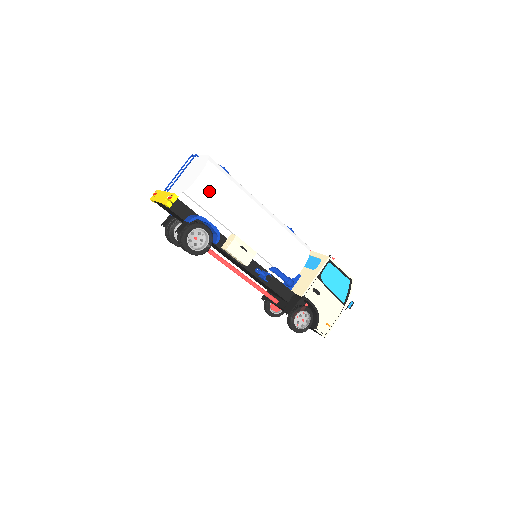
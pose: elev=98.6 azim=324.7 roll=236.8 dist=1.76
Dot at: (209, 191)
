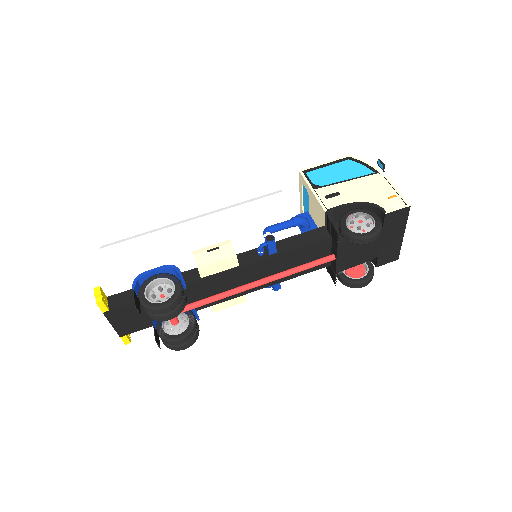
Dot at: (123, 255)
